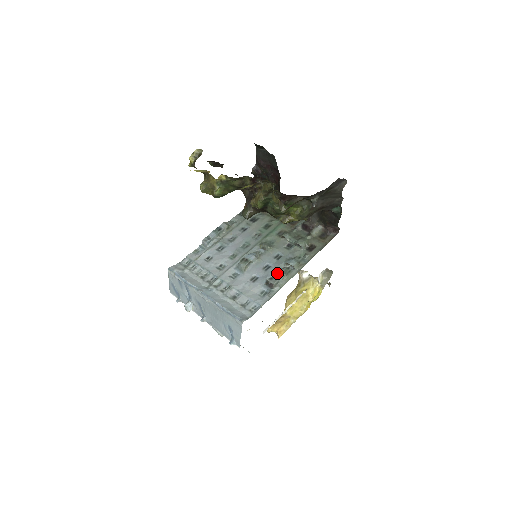
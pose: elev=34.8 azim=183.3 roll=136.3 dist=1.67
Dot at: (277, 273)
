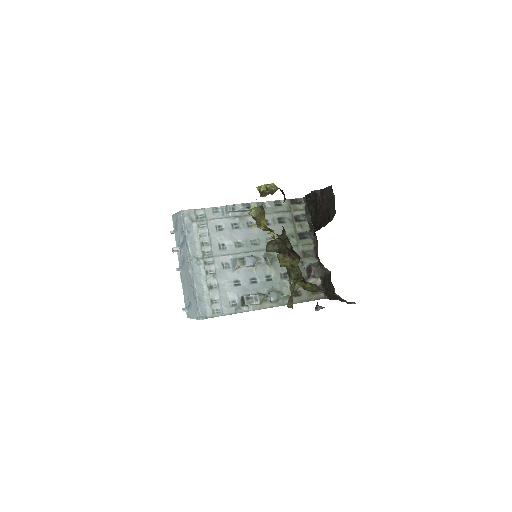
Dot at: (256, 297)
